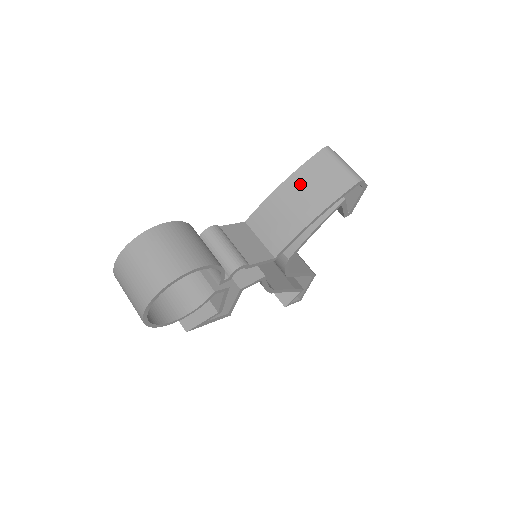
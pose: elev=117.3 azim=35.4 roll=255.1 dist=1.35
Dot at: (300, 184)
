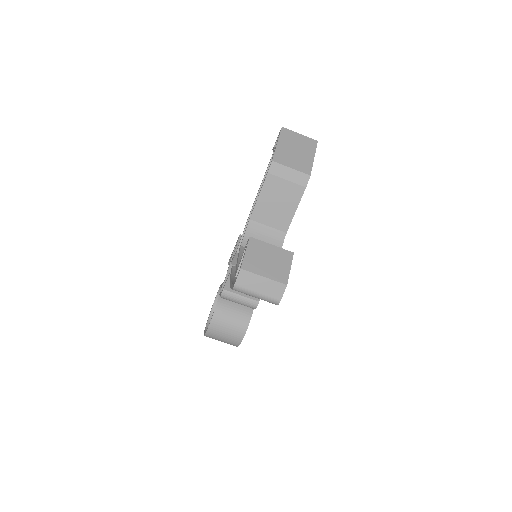
Dot at: occluded
